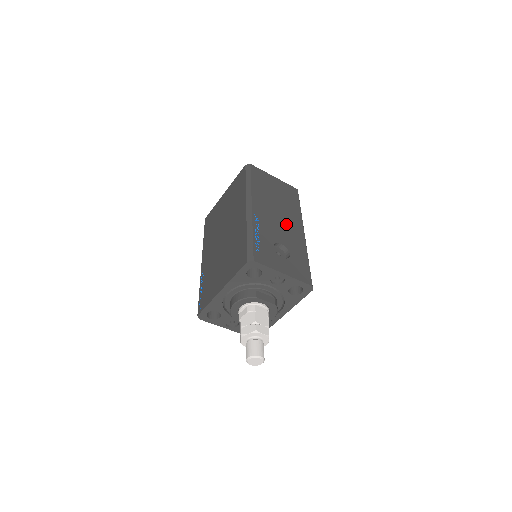
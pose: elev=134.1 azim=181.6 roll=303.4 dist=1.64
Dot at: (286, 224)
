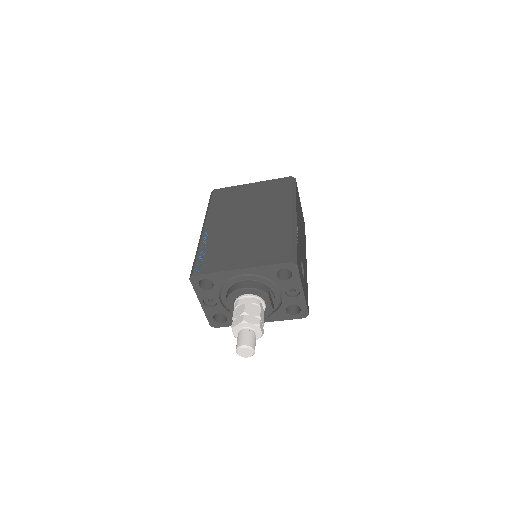
Dot at: (303, 249)
